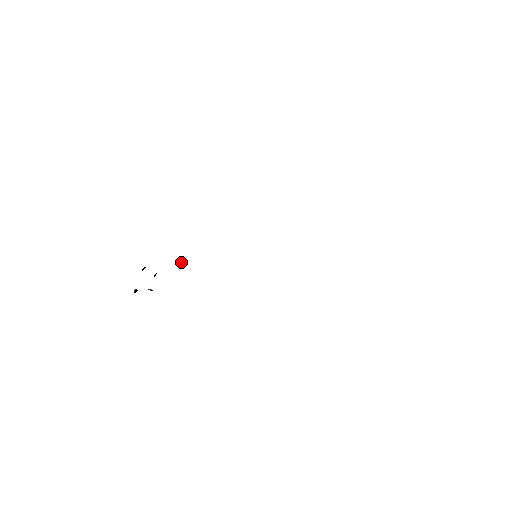
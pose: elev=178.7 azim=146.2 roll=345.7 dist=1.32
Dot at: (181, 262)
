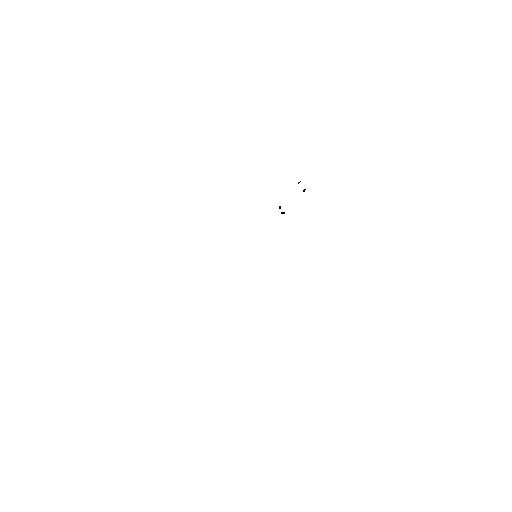
Dot at: (166, 273)
